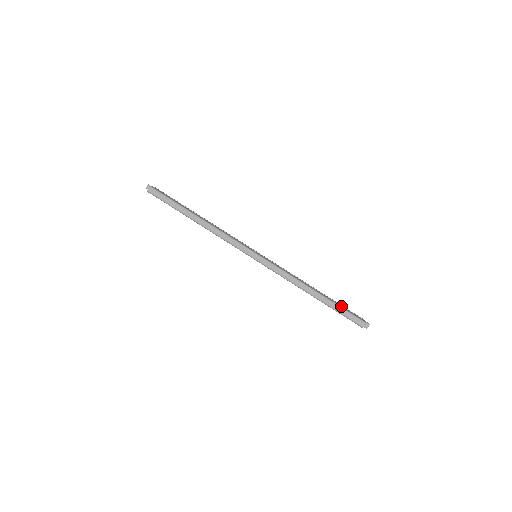
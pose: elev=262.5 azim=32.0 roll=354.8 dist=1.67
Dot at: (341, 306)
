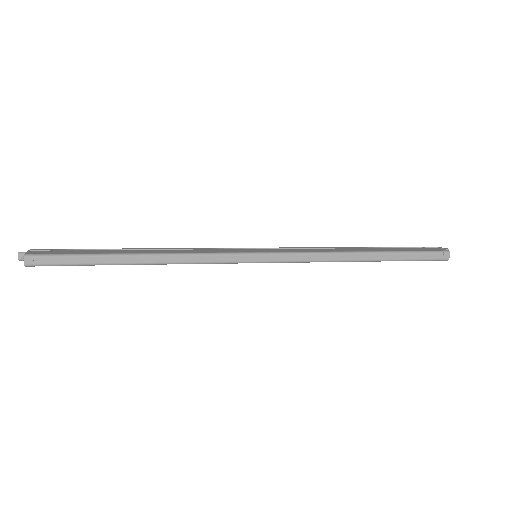
Dot at: (406, 250)
